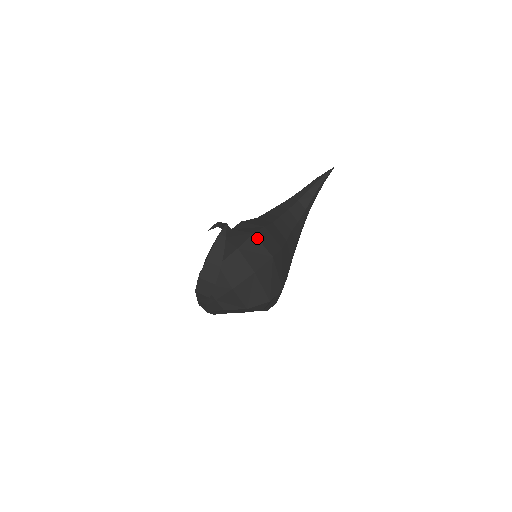
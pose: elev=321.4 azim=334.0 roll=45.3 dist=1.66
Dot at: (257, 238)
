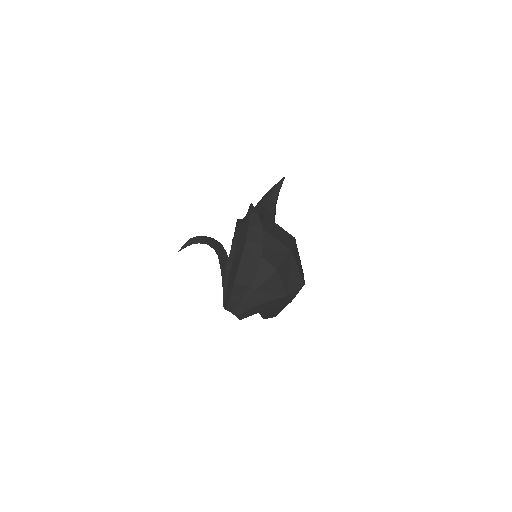
Dot at: (274, 222)
